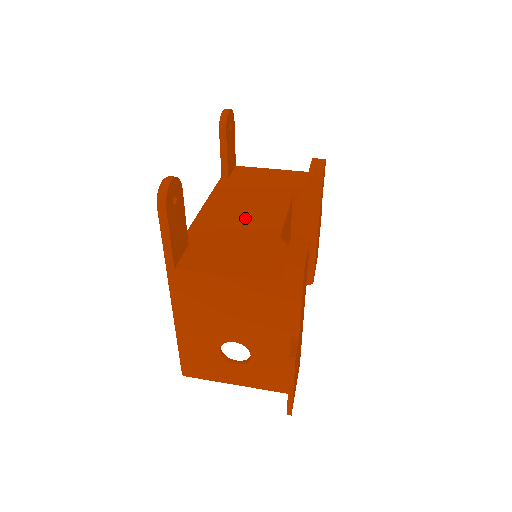
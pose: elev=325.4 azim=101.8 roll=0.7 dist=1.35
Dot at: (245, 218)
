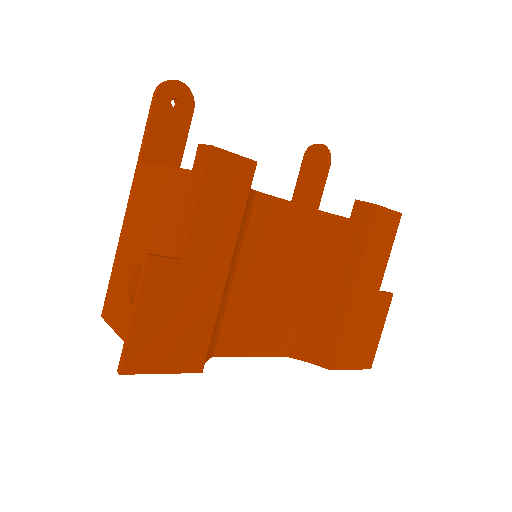
Dot at: occluded
